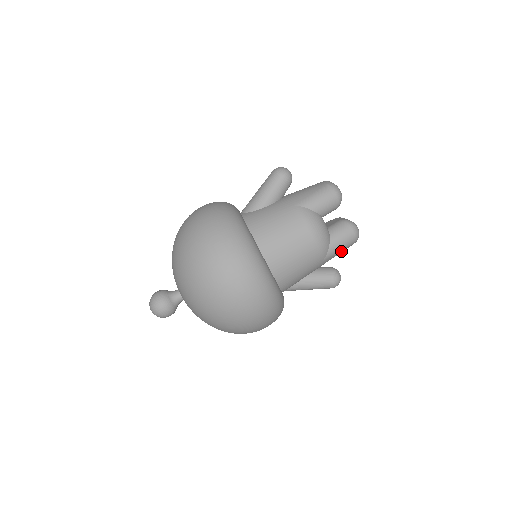
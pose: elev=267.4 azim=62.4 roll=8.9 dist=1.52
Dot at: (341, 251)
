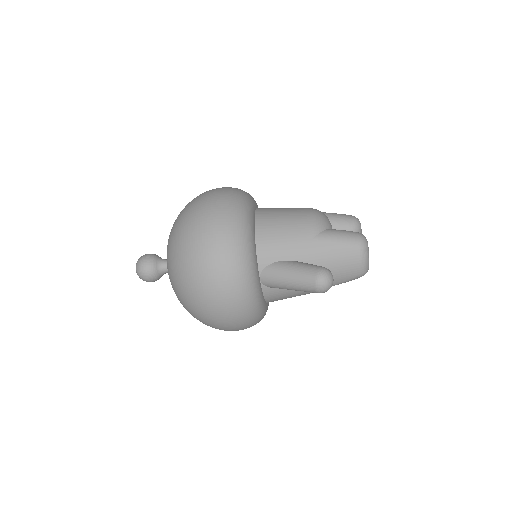
Dot at: occluded
